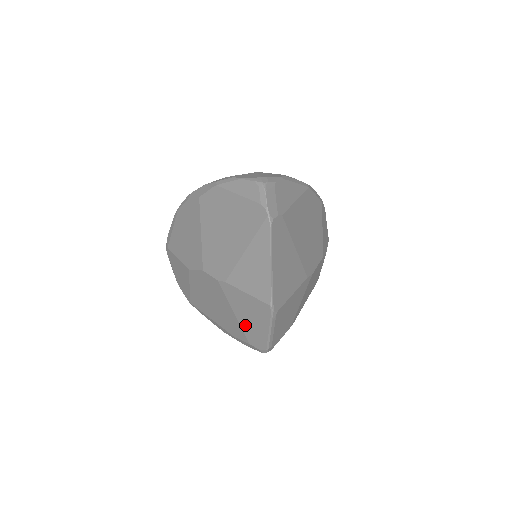
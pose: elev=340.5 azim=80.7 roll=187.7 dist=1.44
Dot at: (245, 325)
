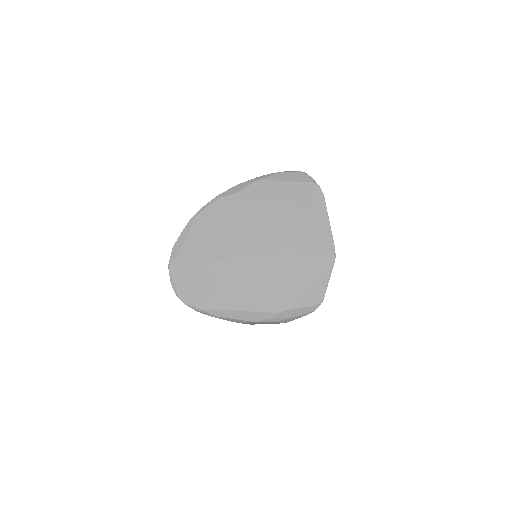
Dot at: (301, 287)
